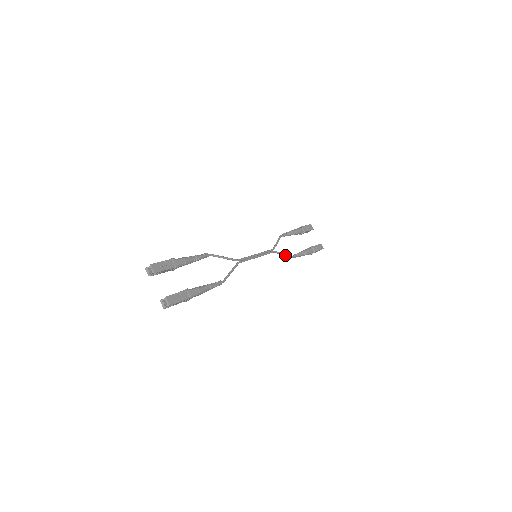
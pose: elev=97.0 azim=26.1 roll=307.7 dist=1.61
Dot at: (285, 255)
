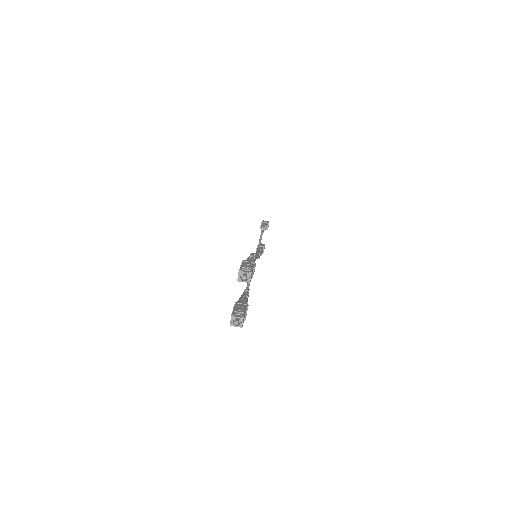
Dot at: (258, 255)
